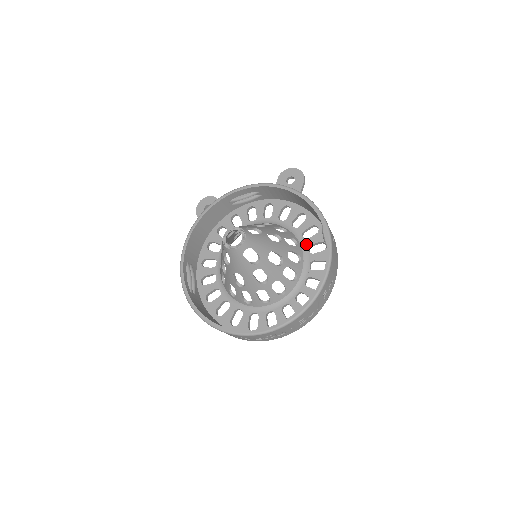
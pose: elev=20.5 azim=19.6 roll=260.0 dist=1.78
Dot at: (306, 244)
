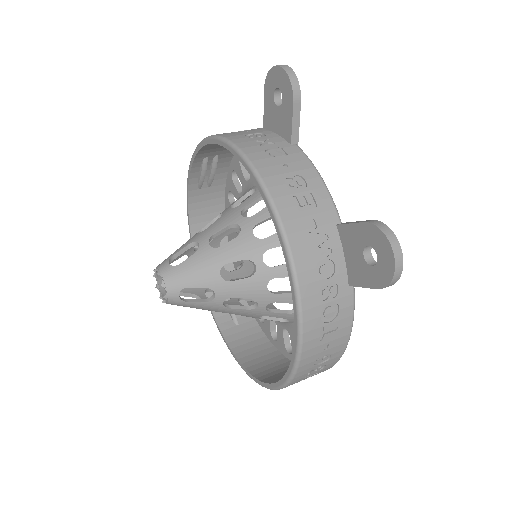
Dot at: occluded
